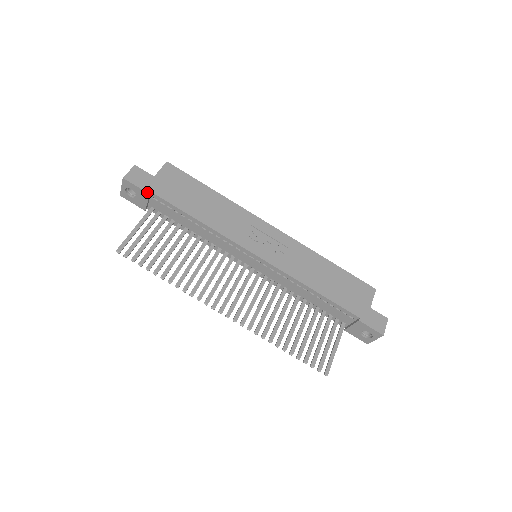
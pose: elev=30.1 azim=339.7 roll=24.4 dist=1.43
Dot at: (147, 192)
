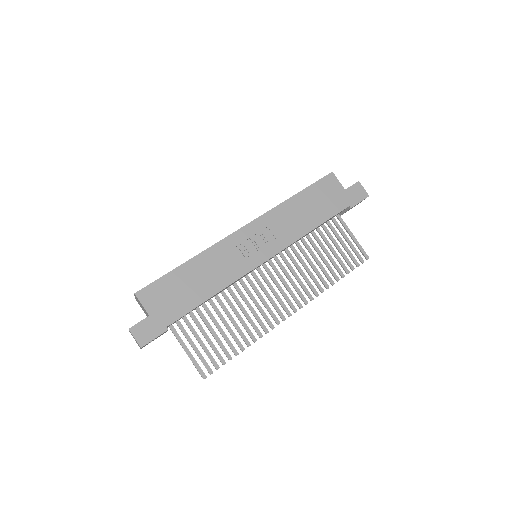
Dot at: (165, 331)
